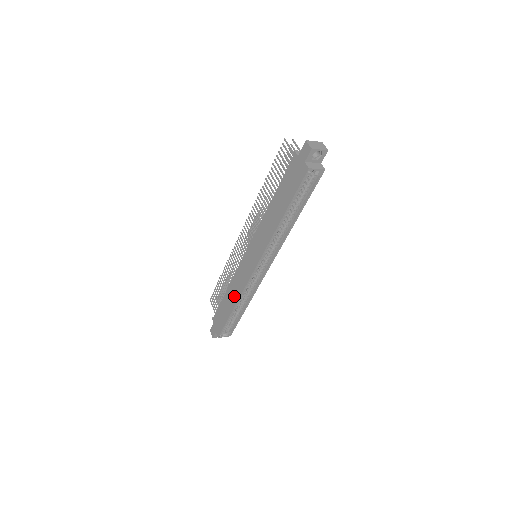
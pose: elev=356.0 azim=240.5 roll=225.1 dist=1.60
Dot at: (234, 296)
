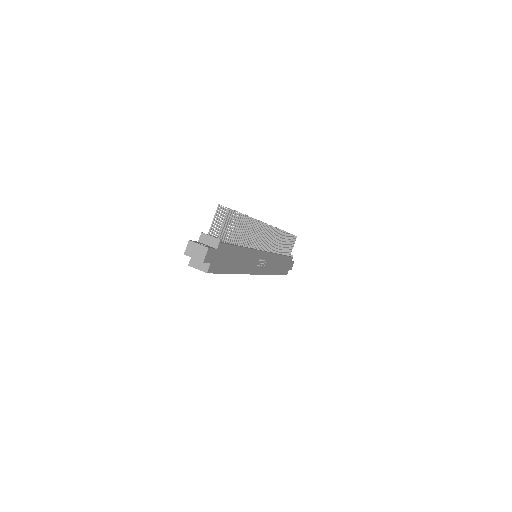
Dot at: occluded
